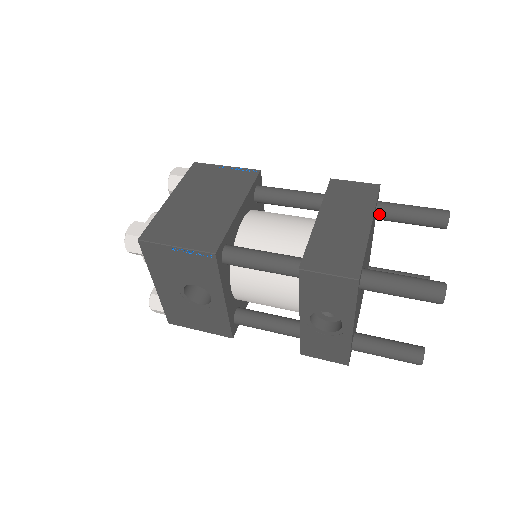
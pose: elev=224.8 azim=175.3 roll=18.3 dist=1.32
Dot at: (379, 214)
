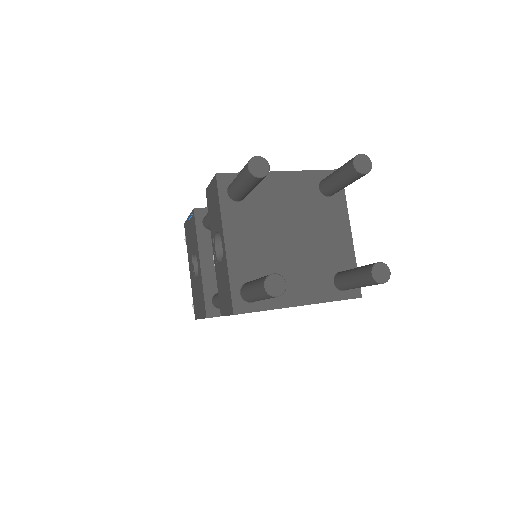
Dot at: (321, 184)
